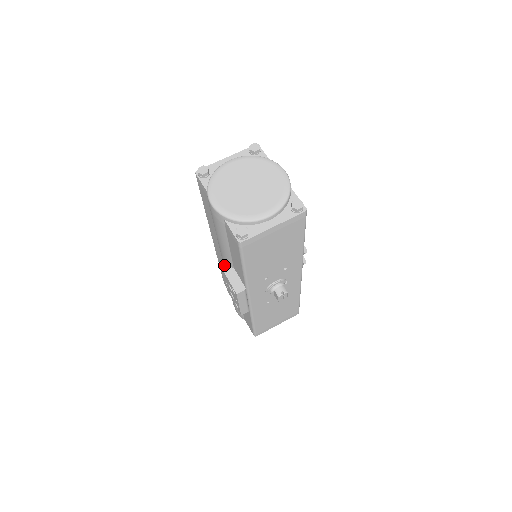
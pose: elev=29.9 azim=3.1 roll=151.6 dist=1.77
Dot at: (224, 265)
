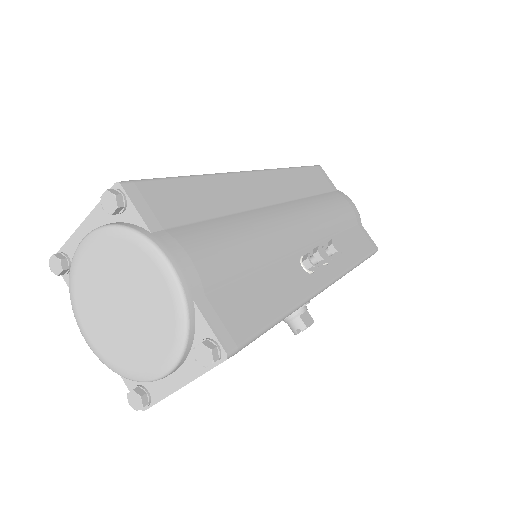
Dot at: occluded
